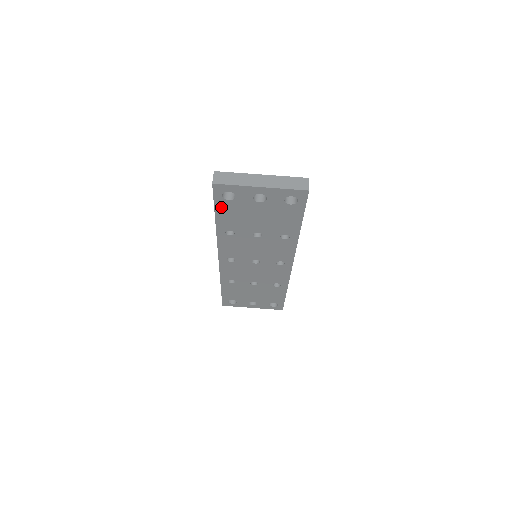
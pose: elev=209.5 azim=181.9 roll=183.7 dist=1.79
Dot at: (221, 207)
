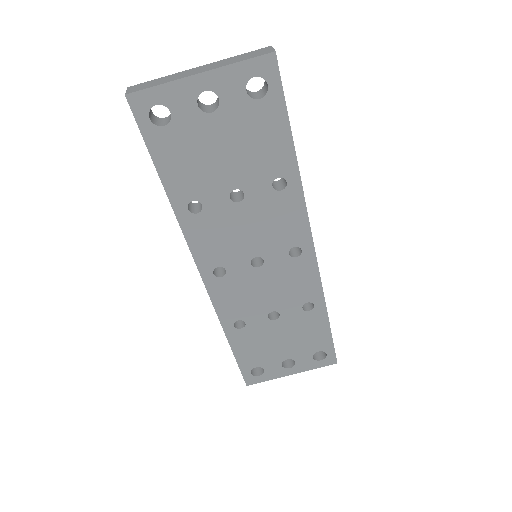
Dot at: (159, 149)
